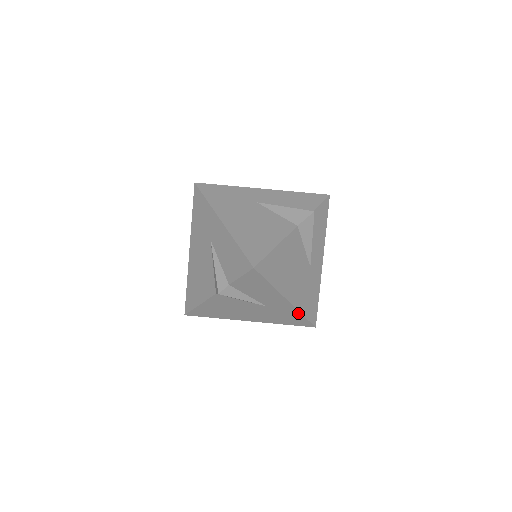
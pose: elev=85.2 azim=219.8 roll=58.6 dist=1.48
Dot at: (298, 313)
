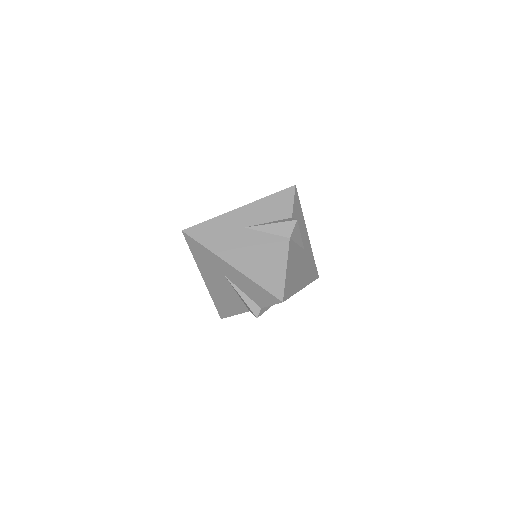
Dot at: occluded
